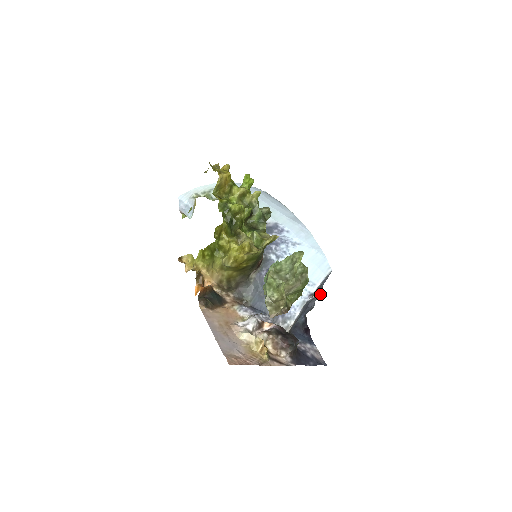
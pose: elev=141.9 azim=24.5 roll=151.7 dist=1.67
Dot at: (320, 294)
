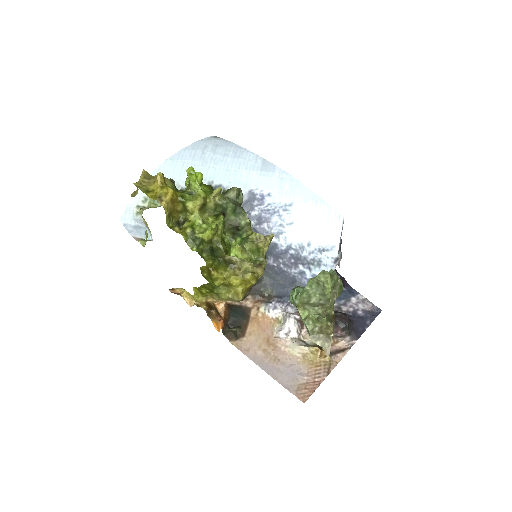
Dot at: occluded
